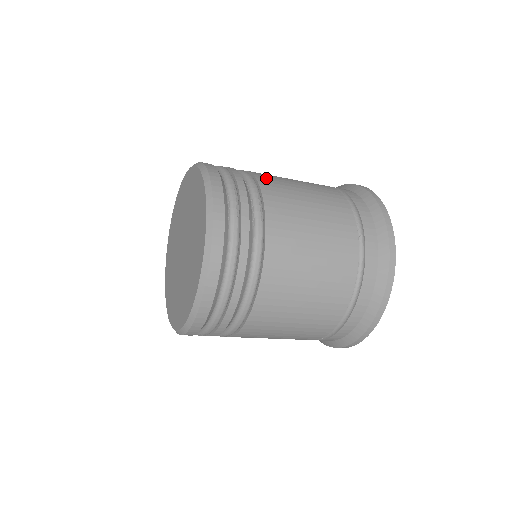
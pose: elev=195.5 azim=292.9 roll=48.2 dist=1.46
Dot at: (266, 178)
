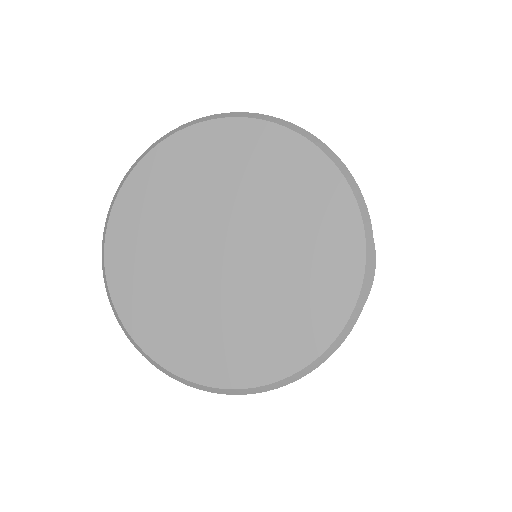
Dot at: occluded
